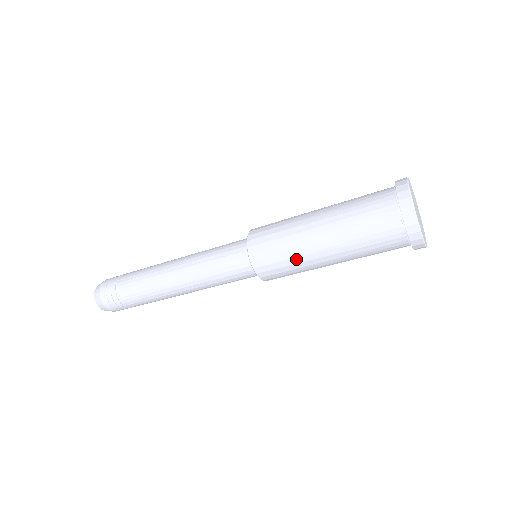
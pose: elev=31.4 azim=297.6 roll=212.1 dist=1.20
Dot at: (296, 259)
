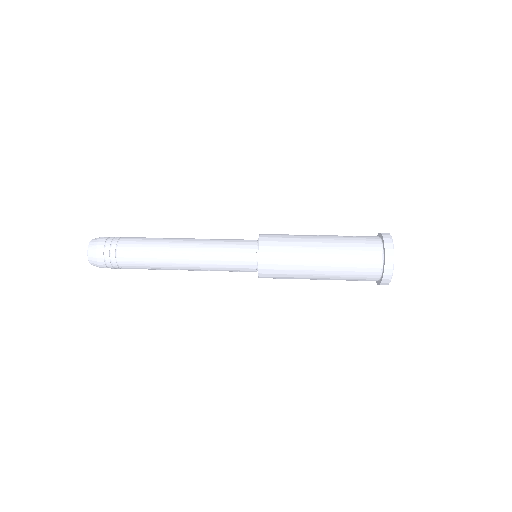
Dot at: occluded
